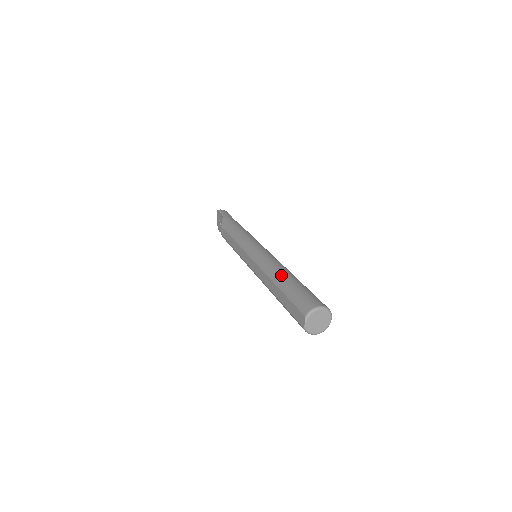
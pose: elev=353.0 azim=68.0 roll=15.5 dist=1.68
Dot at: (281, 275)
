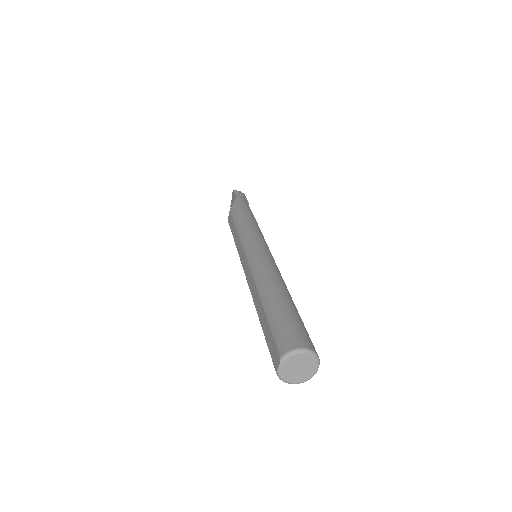
Dot at: (271, 290)
